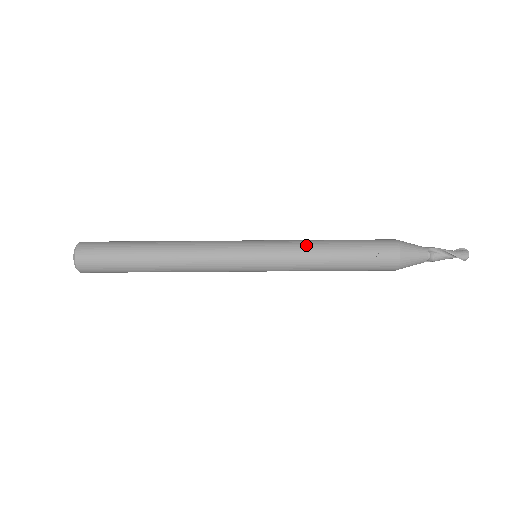
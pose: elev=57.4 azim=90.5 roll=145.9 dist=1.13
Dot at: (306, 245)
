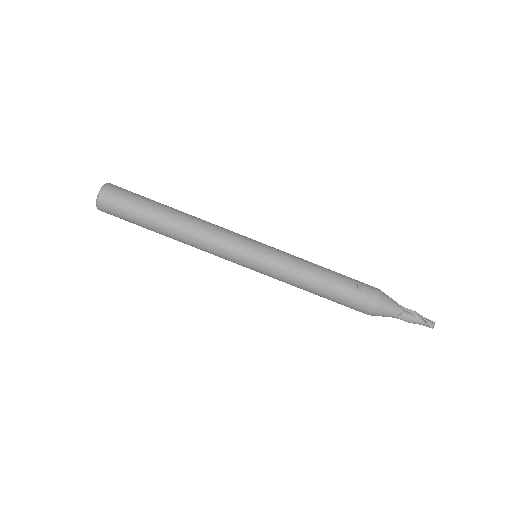
Dot at: (303, 259)
